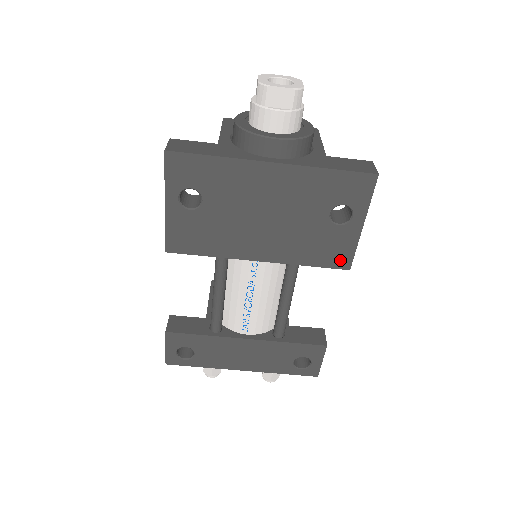
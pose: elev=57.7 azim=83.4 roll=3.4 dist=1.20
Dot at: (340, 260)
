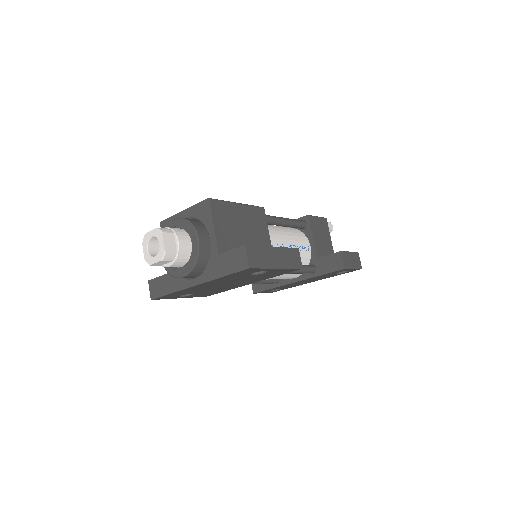
Dot at: (290, 271)
